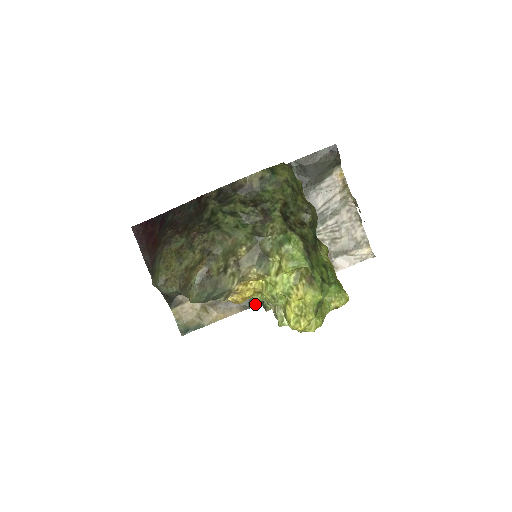
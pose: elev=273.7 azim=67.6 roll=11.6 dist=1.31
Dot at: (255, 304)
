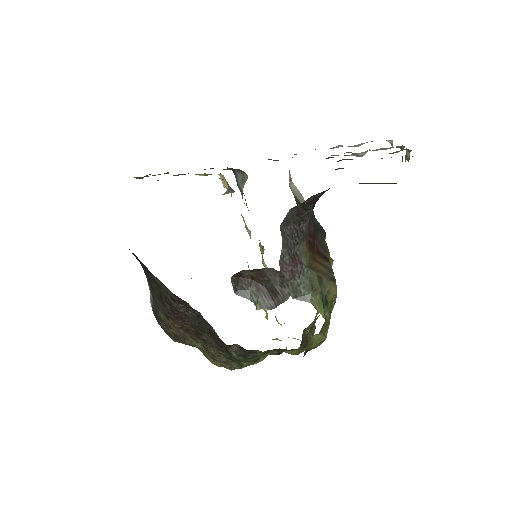
Dot at: occluded
